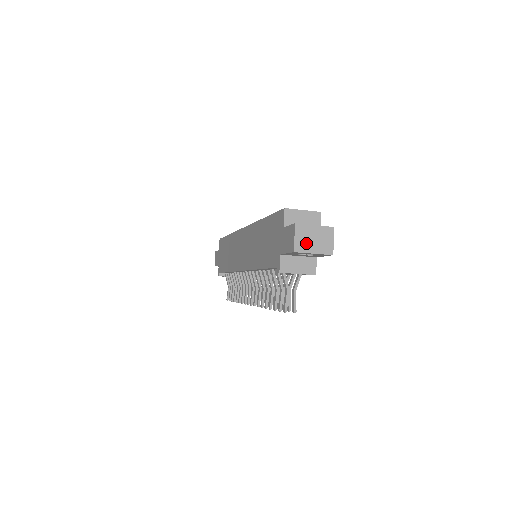
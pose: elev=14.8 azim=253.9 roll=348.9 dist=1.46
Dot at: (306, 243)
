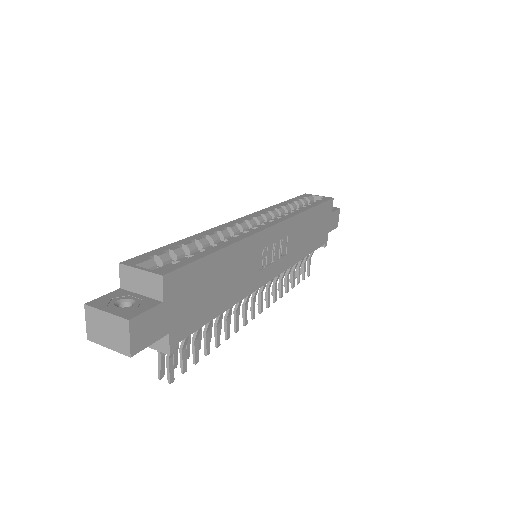
Dot at: (99, 332)
